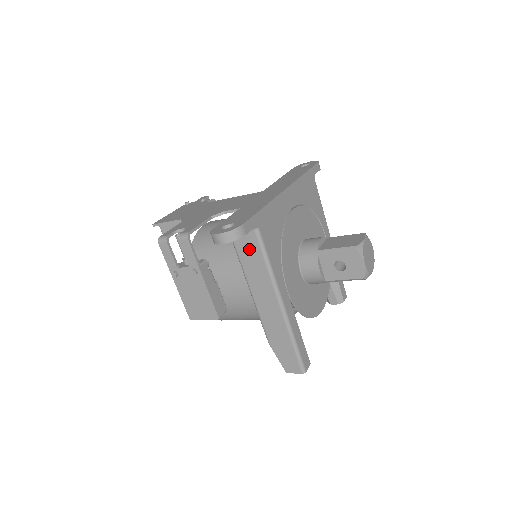
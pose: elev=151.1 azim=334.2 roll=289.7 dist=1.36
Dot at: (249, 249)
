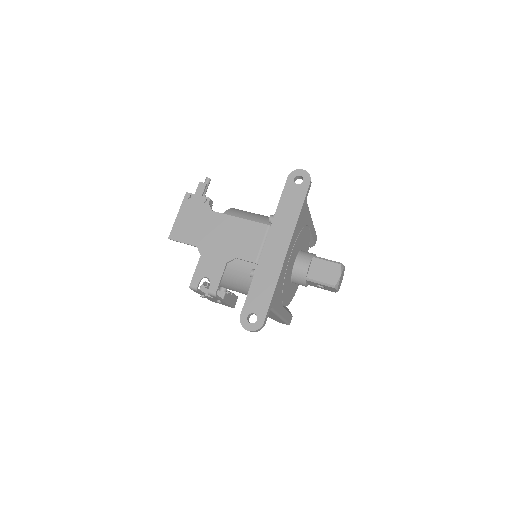
Dot at: occluded
